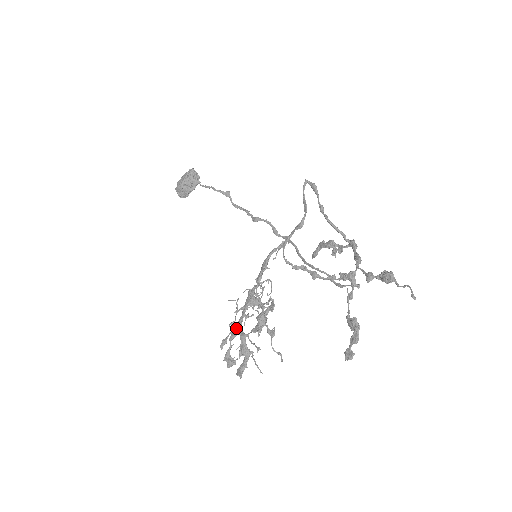
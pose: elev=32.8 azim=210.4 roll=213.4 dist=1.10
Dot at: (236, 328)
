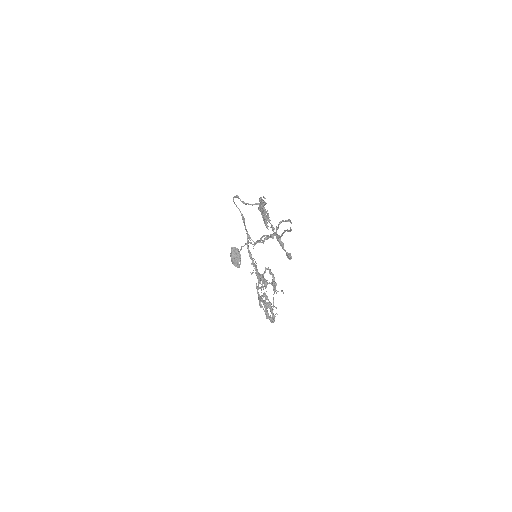
Dot at: (258, 298)
